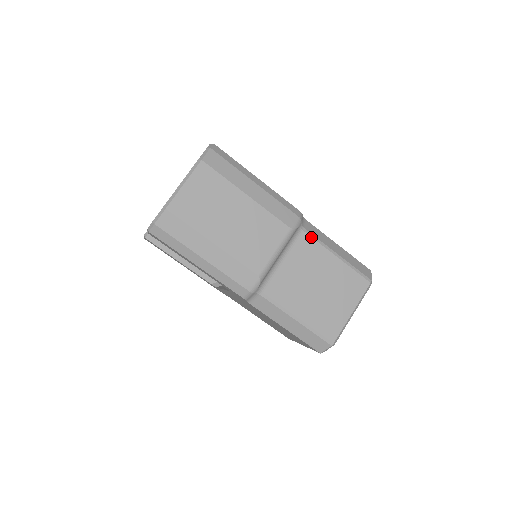
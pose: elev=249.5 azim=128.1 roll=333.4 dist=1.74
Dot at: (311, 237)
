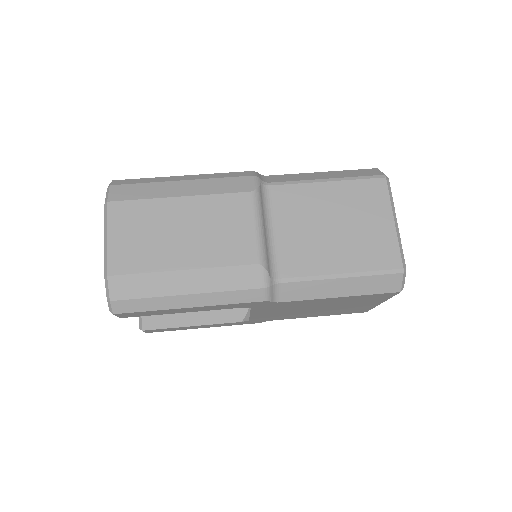
Dot at: (283, 185)
